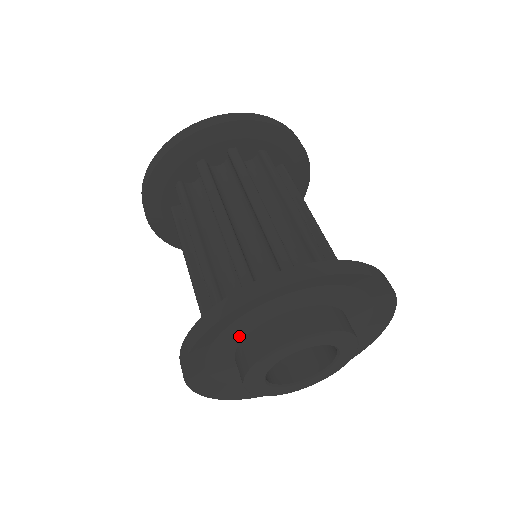
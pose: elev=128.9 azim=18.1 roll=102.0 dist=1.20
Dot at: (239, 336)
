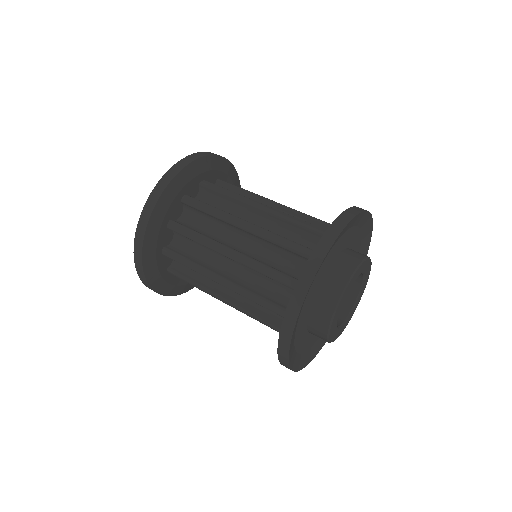
Dot at: (304, 333)
